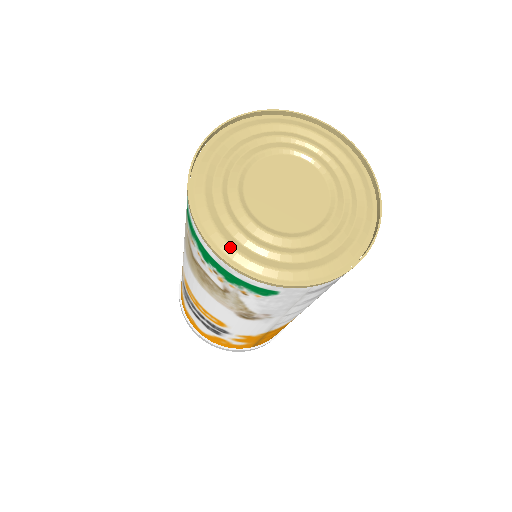
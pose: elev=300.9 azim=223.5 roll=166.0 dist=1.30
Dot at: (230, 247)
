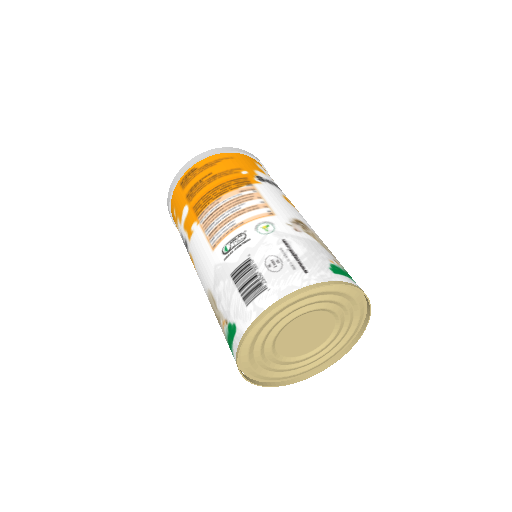
Dot at: (255, 373)
